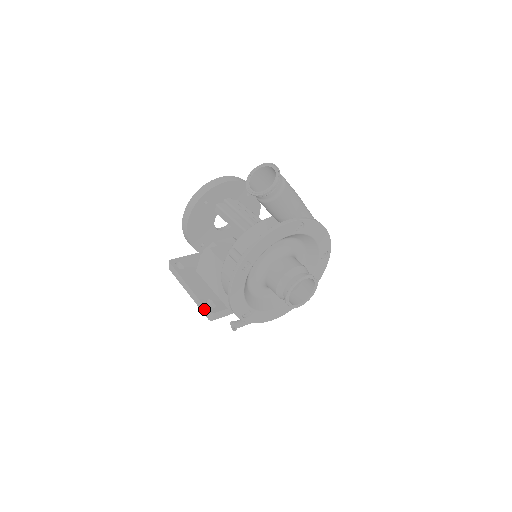
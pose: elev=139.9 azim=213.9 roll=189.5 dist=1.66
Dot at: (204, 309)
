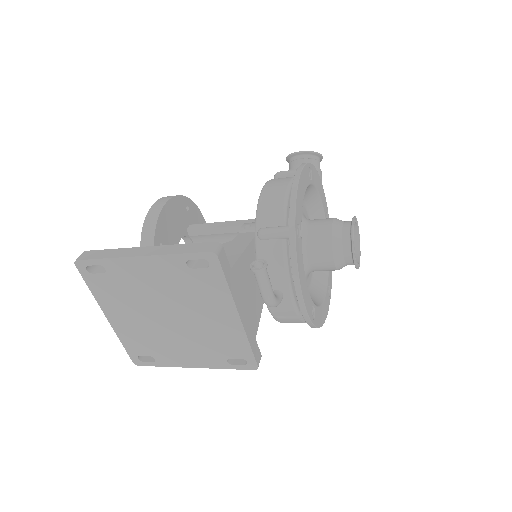
Dot at: (198, 246)
